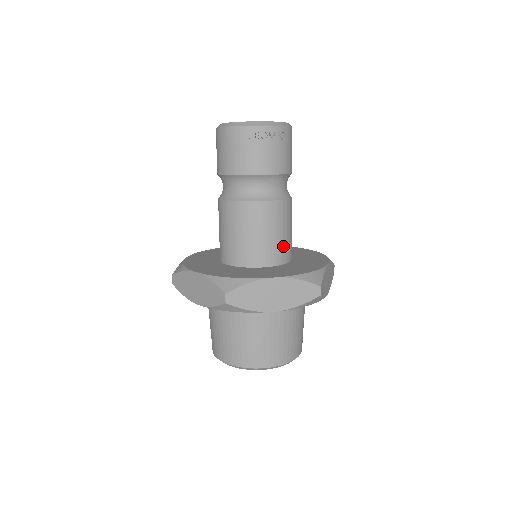
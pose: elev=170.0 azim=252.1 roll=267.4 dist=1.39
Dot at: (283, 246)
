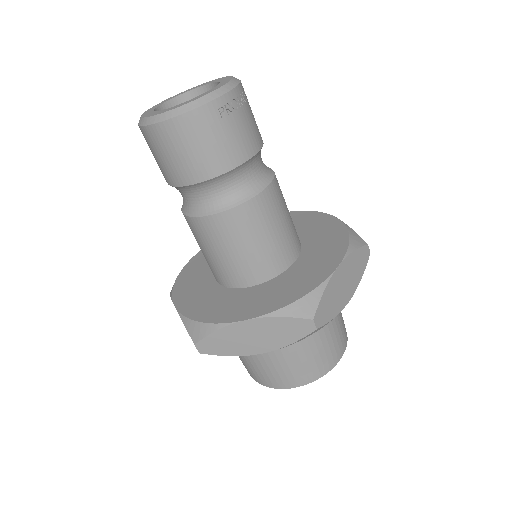
Dot at: (294, 227)
